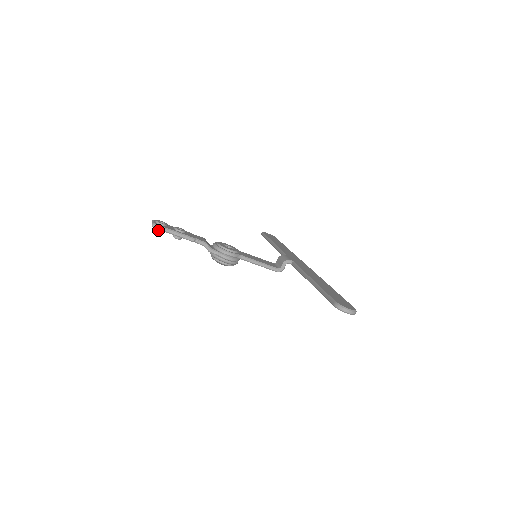
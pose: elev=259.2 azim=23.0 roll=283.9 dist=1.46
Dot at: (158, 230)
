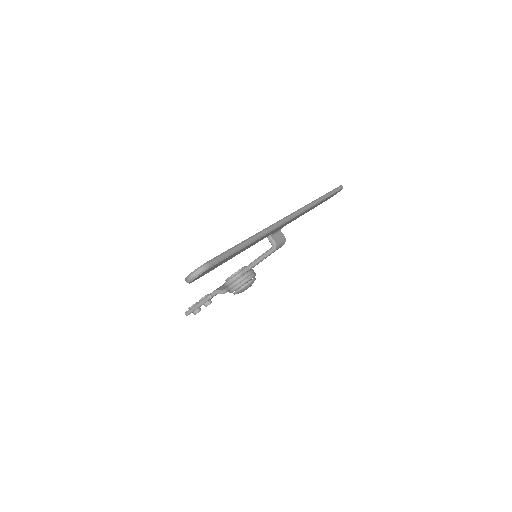
Dot at: (194, 313)
